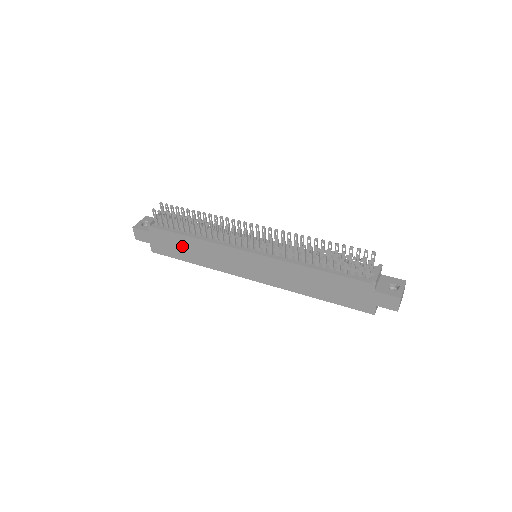
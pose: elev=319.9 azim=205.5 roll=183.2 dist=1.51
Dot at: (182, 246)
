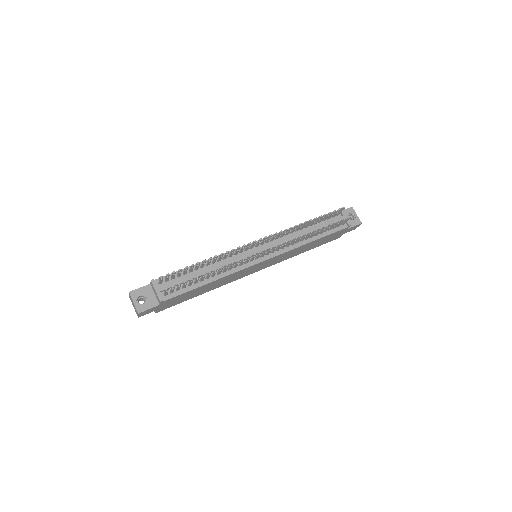
Dot at: (195, 292)
